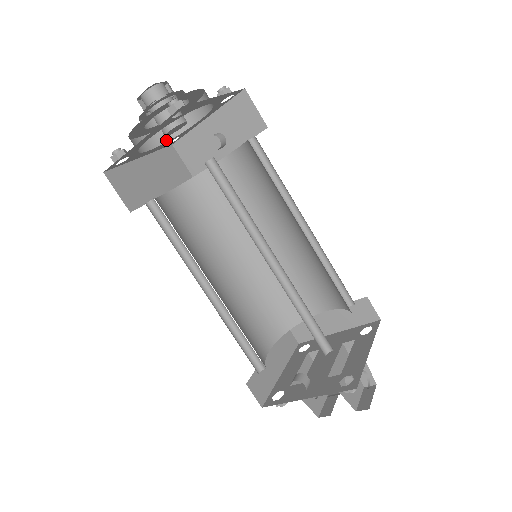
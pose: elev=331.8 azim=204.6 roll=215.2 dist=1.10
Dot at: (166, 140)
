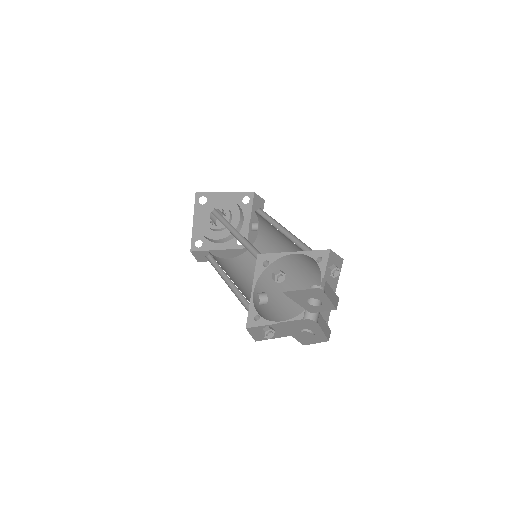
Dot at: (232, 239)
